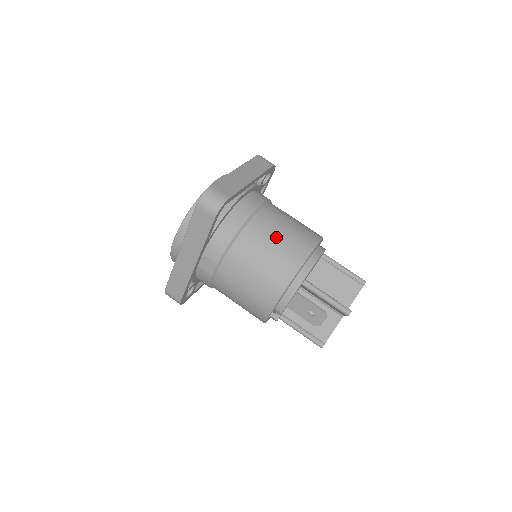
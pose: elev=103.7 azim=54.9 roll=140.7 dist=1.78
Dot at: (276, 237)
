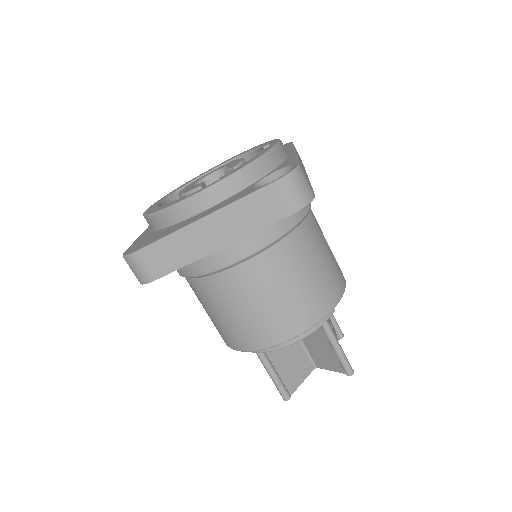
Dot at: (232, 311)
